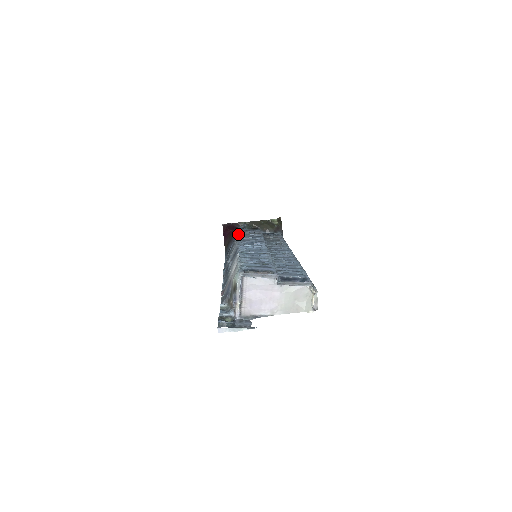
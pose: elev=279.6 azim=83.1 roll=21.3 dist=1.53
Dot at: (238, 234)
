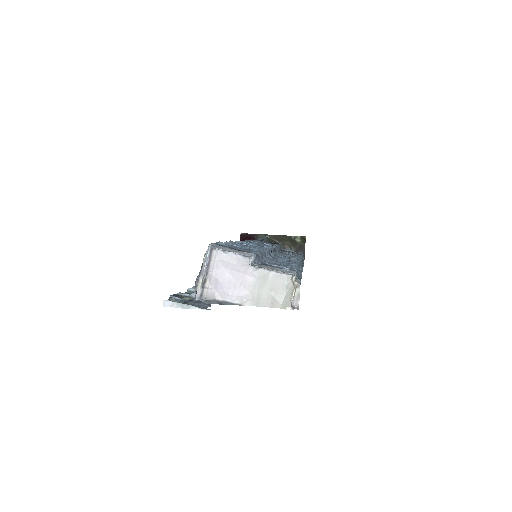
Dot at: occluded
